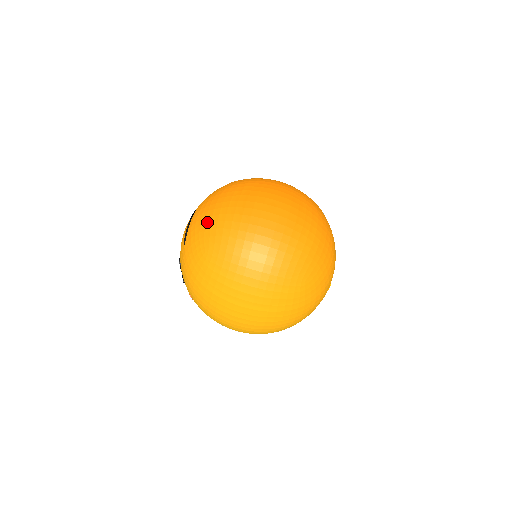
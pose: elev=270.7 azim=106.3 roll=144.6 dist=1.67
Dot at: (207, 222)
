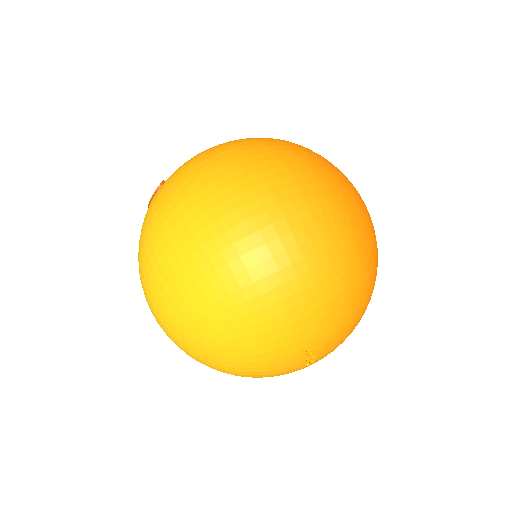
Dot at: occluded
